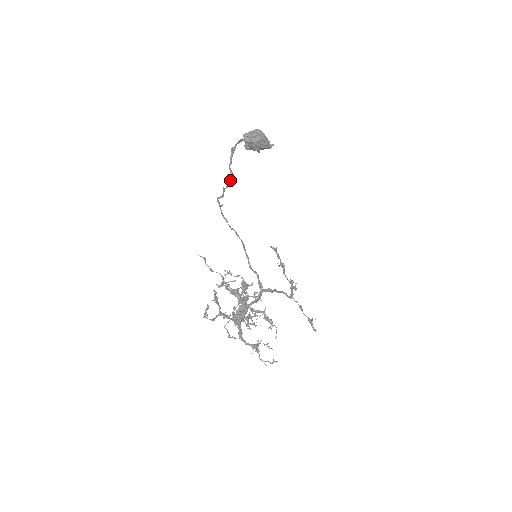
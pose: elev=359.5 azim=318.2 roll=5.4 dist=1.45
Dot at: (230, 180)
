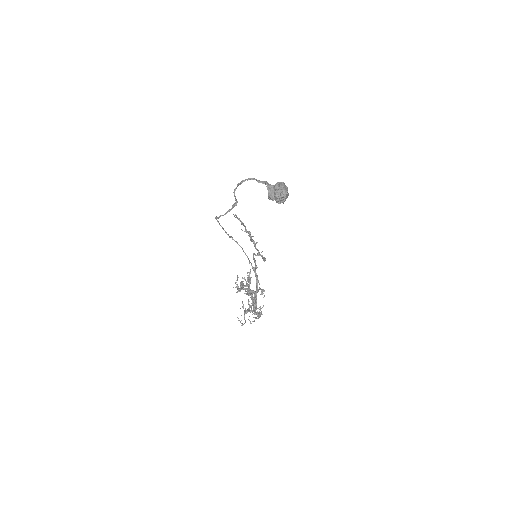
Dot at: (234, 206)
